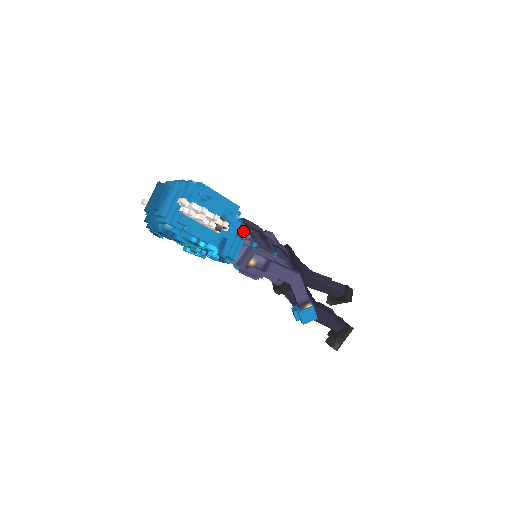
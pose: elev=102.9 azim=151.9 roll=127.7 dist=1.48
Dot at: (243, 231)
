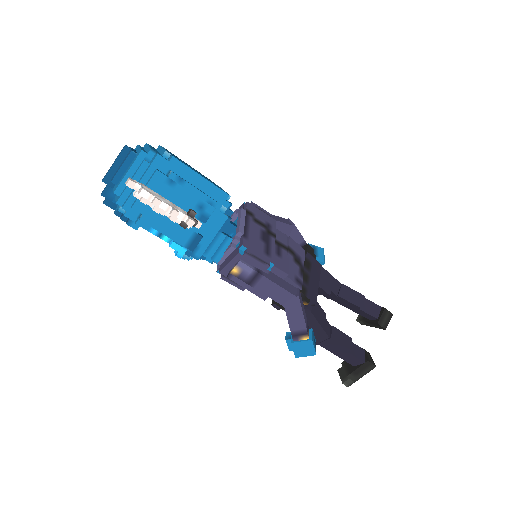
Dot at: (237, 224)
